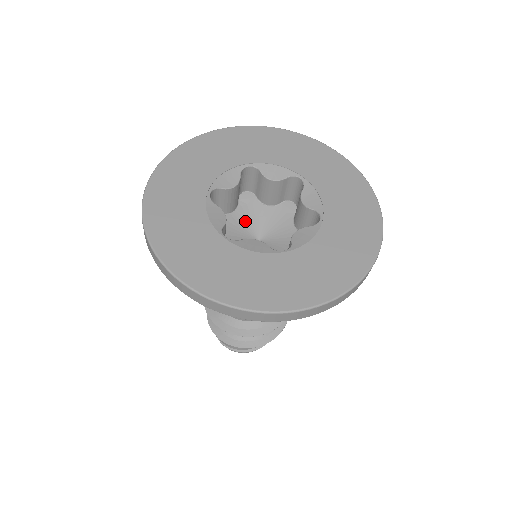
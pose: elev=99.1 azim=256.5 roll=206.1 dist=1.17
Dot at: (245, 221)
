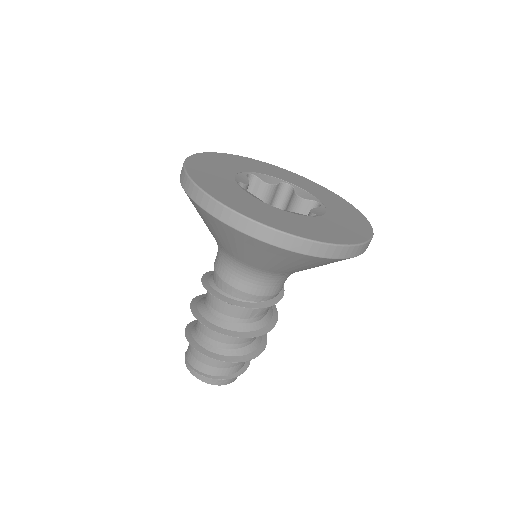
Dot at: occluded
